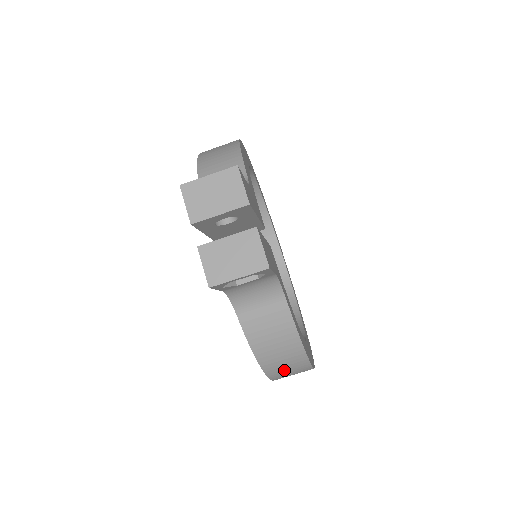
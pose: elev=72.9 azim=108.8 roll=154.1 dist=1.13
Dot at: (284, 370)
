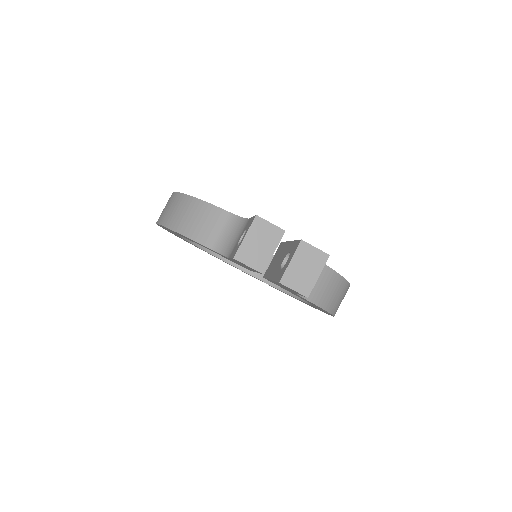
Dot at: (340, 303)
